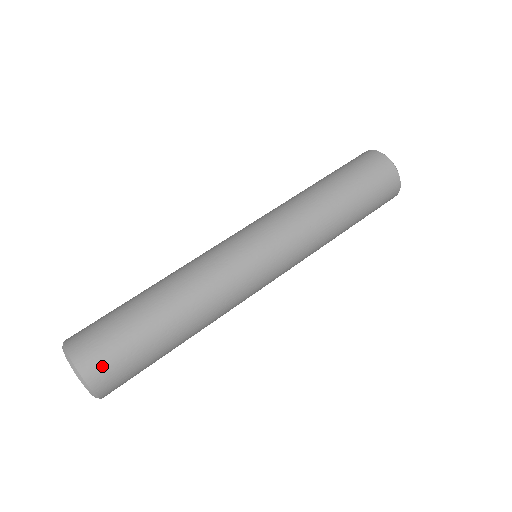
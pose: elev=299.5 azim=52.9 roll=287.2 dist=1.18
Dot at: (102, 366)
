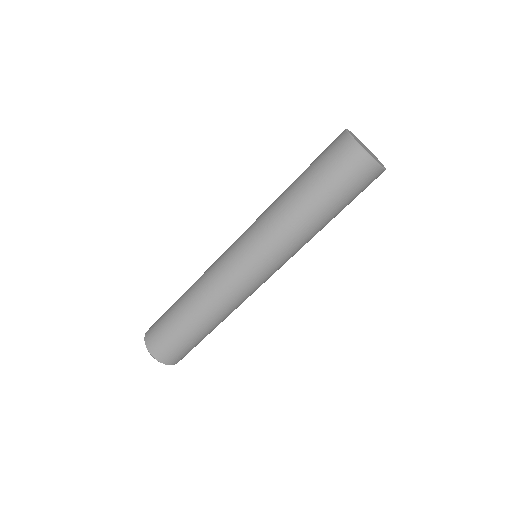
Dot at: (181, 358)
